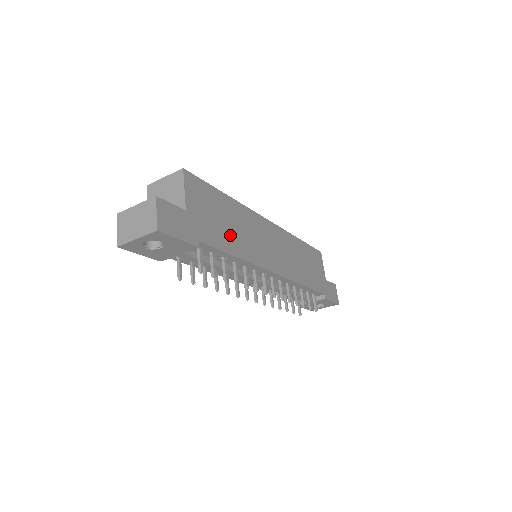
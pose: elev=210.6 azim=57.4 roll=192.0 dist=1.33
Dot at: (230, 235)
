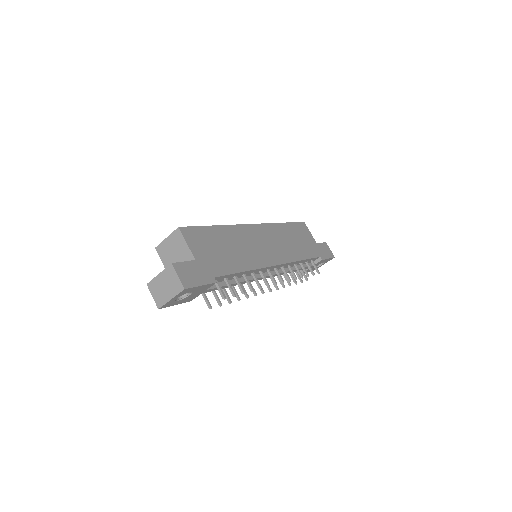
Dot at: (232, 257)
